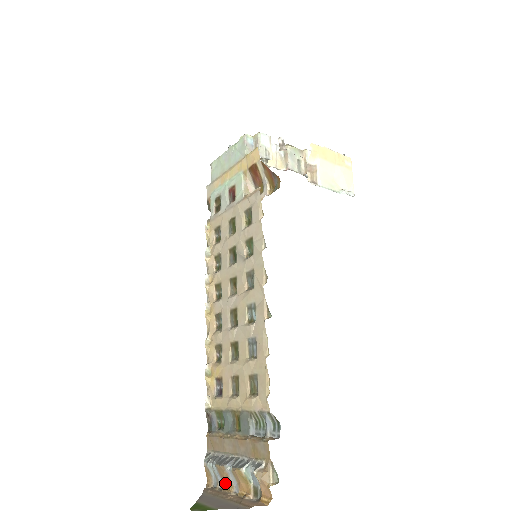
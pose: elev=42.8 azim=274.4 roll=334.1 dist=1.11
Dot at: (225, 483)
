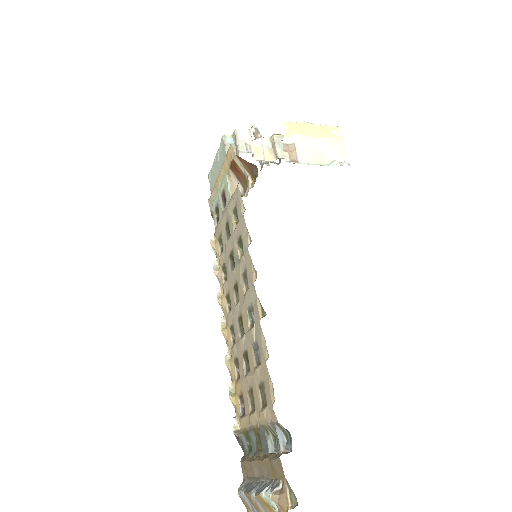
Dot at: out of frame
